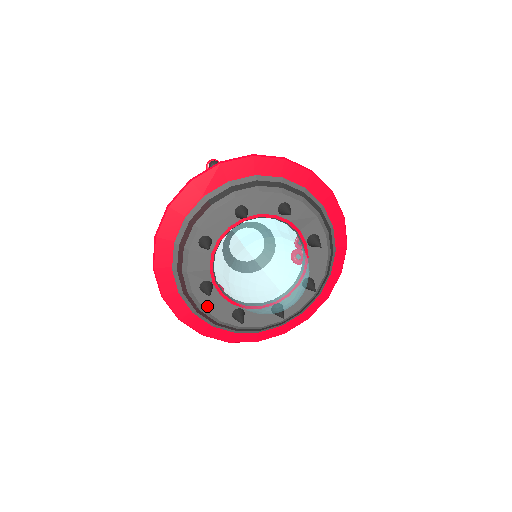
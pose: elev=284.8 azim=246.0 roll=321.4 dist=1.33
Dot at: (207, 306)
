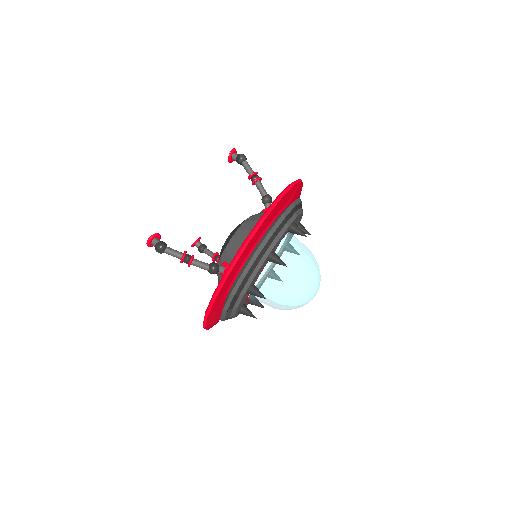
Dot at: occluded
